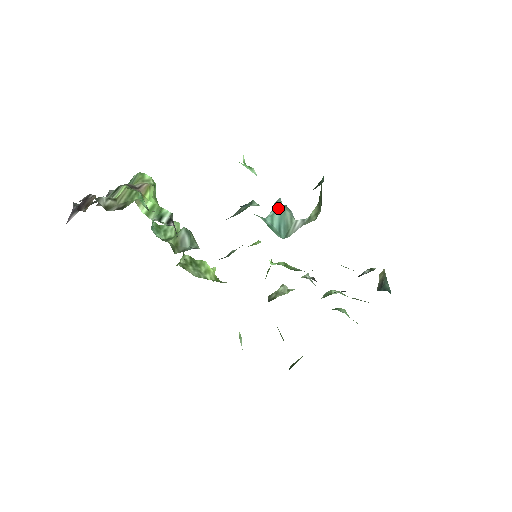
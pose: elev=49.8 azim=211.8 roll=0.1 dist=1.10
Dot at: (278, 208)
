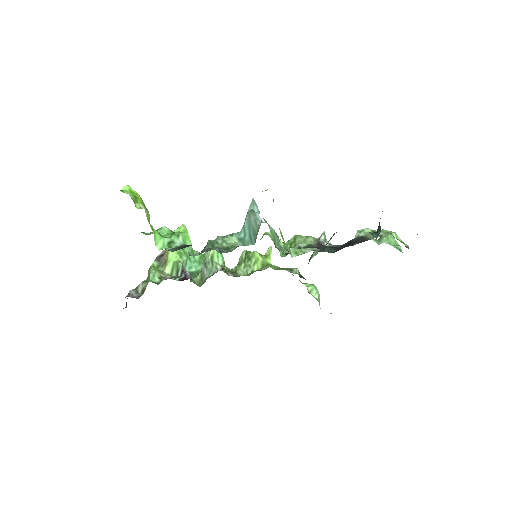
Dot at: (246, 217)
